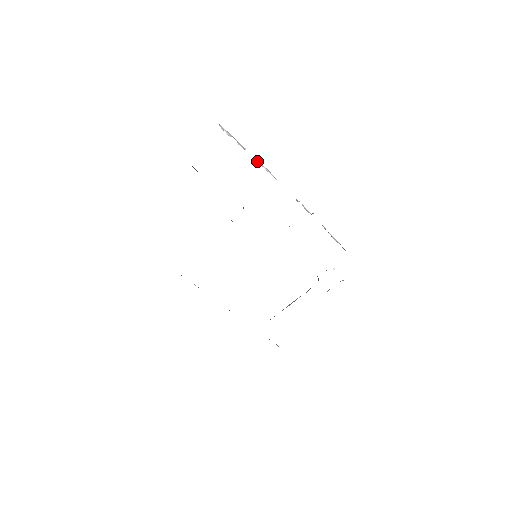
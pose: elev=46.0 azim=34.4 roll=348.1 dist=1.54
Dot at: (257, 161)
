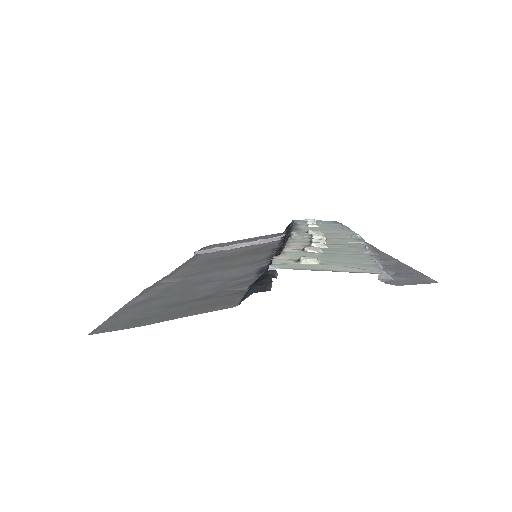
Dot at: occluded
